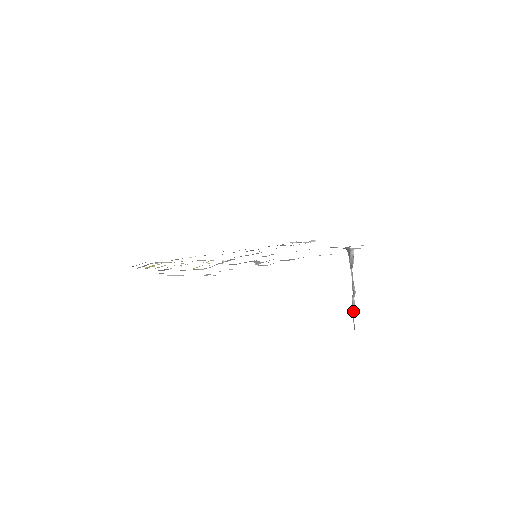
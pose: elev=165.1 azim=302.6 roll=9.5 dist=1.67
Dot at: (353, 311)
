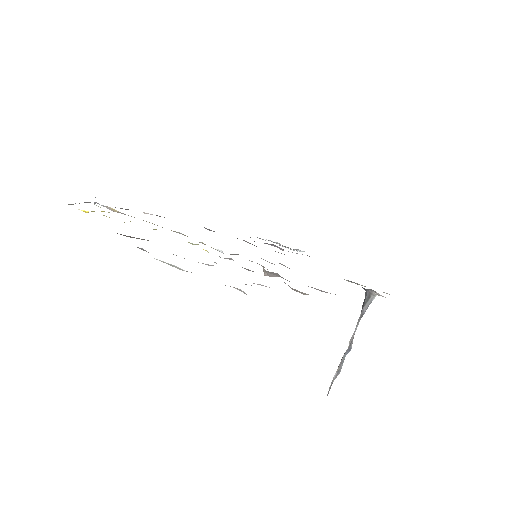
Dot at: (337, 371)
